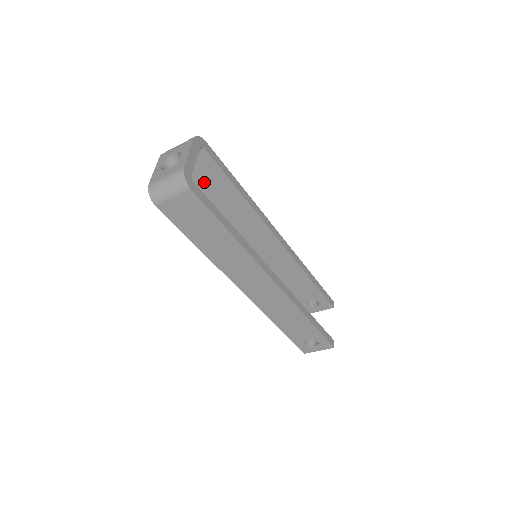
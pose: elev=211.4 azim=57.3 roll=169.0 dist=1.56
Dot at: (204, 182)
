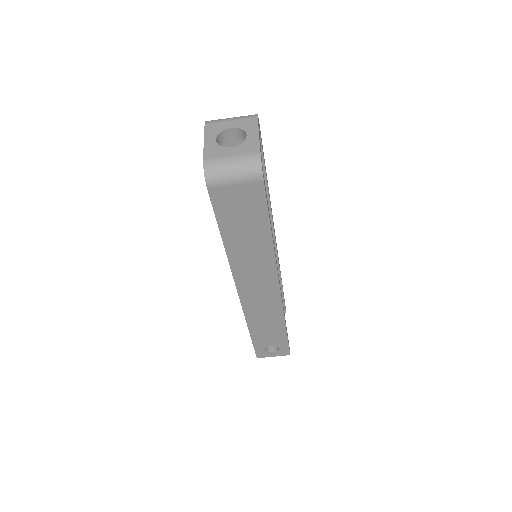
Dot at: occluded
